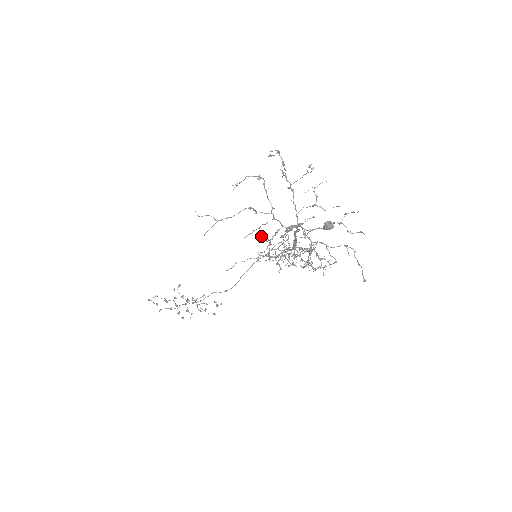
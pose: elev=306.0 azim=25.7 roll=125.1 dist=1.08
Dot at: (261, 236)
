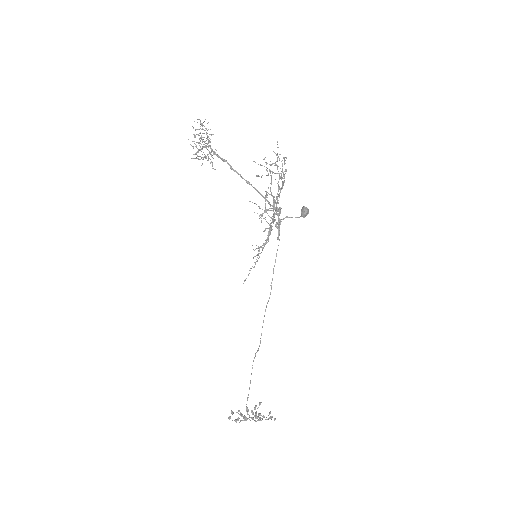
Dot at: (215, 169)
